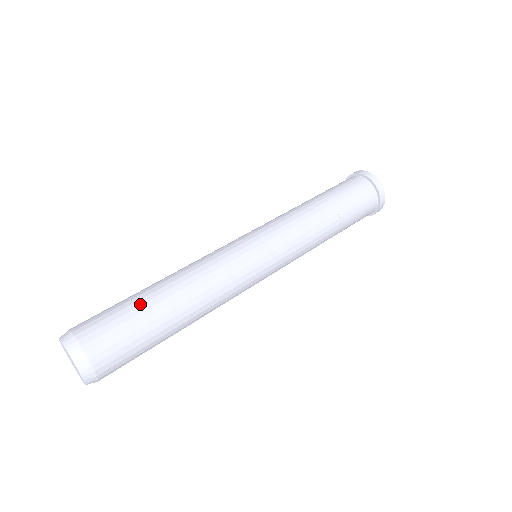
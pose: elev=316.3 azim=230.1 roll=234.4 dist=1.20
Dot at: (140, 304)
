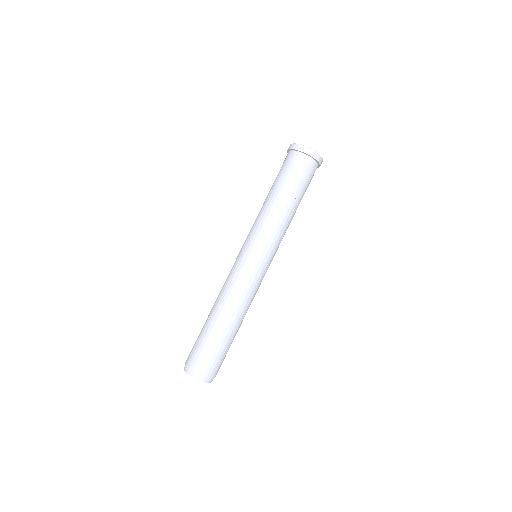
Dot at: (227, 341)
